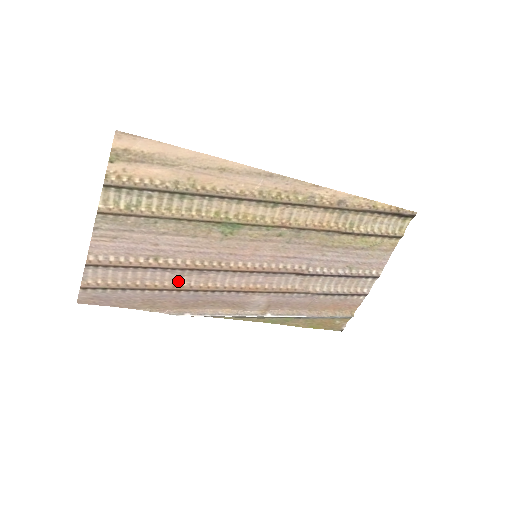
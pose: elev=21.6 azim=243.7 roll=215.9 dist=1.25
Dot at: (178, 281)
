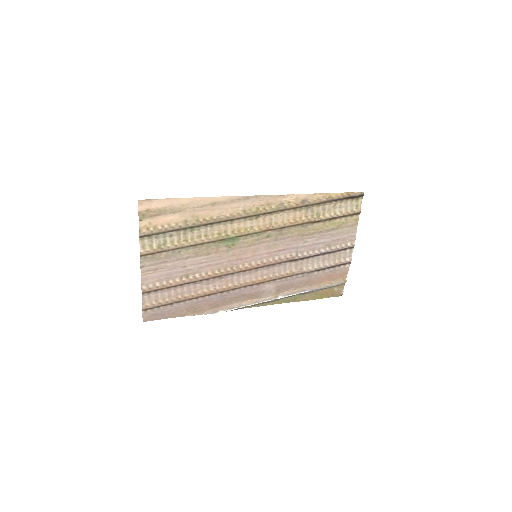
Dot at: (207, 288)
